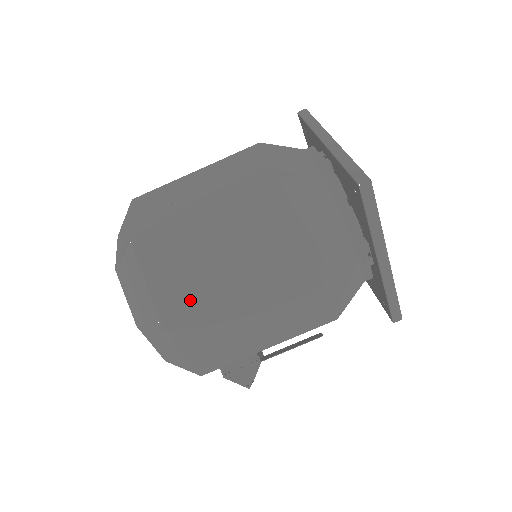
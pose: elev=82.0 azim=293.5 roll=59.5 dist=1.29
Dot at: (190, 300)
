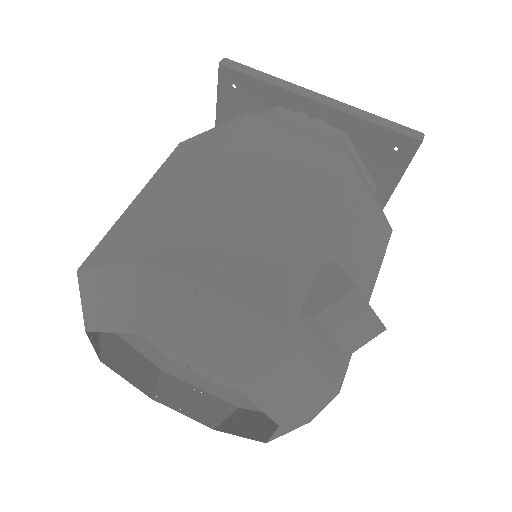
Dot at: (158, 224)
